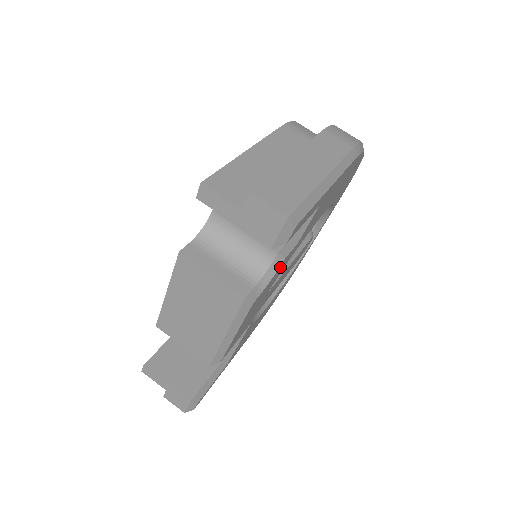
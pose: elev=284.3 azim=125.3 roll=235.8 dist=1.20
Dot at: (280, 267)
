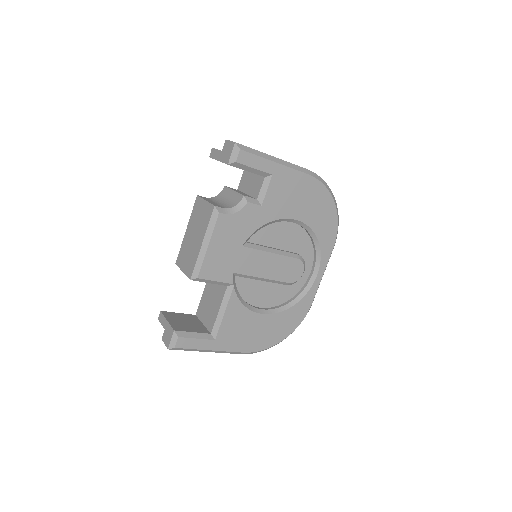
Dot at: (246, 211)
